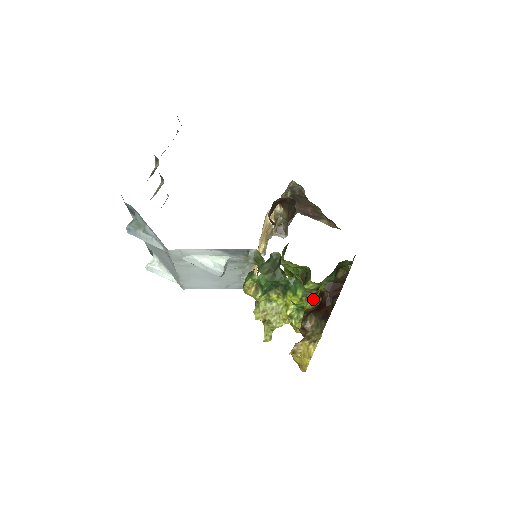
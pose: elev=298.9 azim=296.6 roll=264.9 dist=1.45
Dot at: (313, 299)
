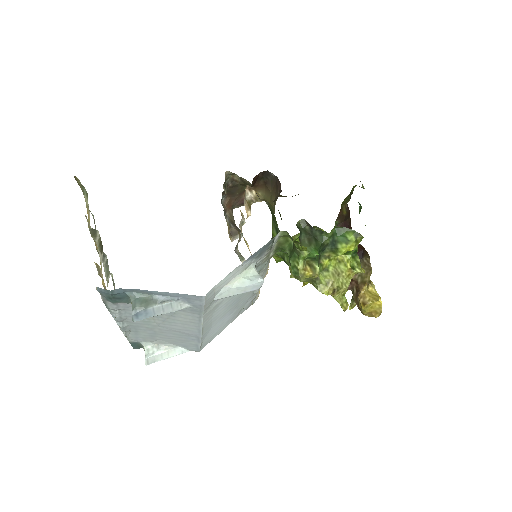
Dot at: occluded
